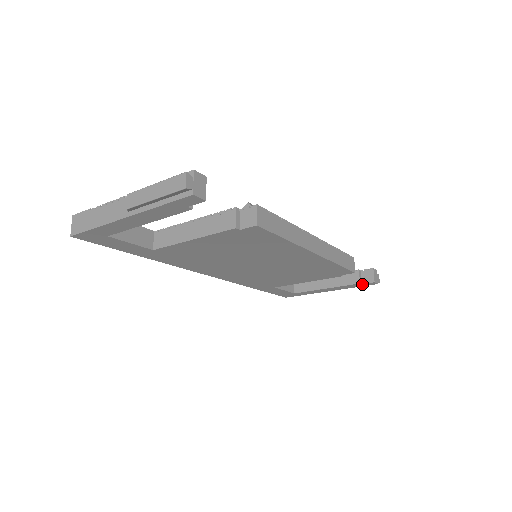
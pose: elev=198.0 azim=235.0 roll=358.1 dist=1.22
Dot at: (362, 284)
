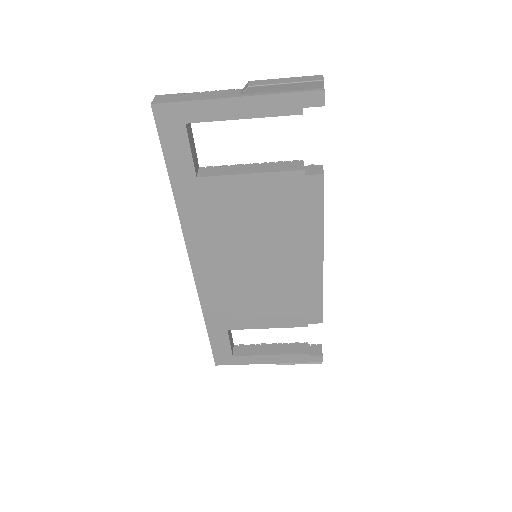
Dot at: (309, 357)
